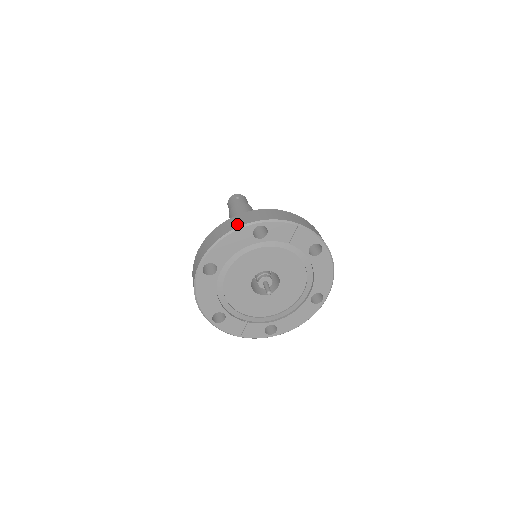
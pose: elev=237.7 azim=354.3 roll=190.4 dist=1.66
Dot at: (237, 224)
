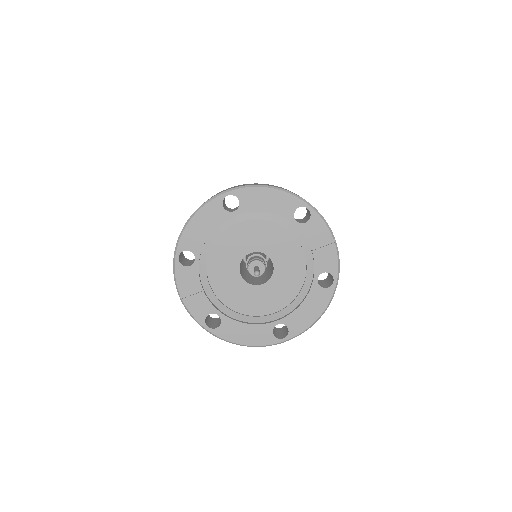
Dot at: (290, 191)
